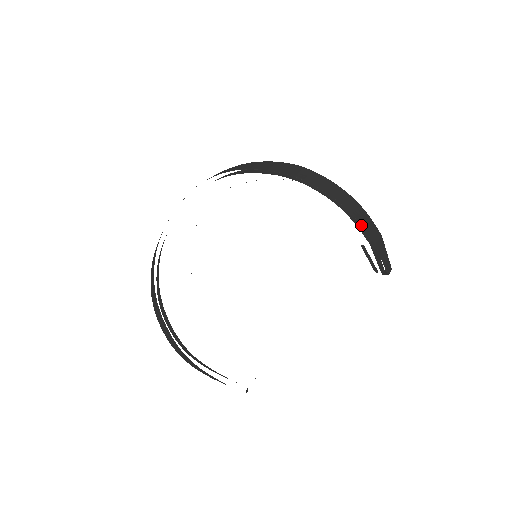
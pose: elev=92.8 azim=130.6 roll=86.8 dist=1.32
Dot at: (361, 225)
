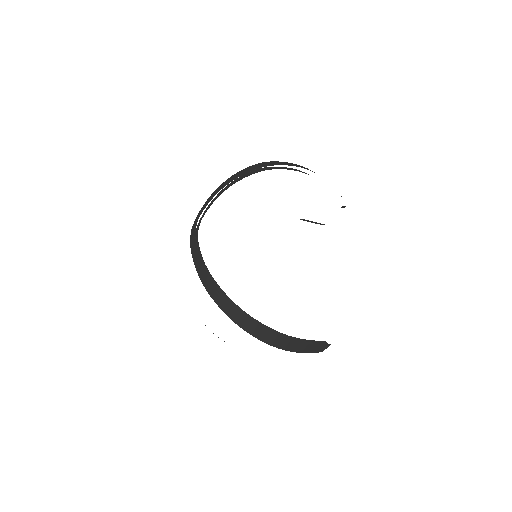
Dot at: occluded
